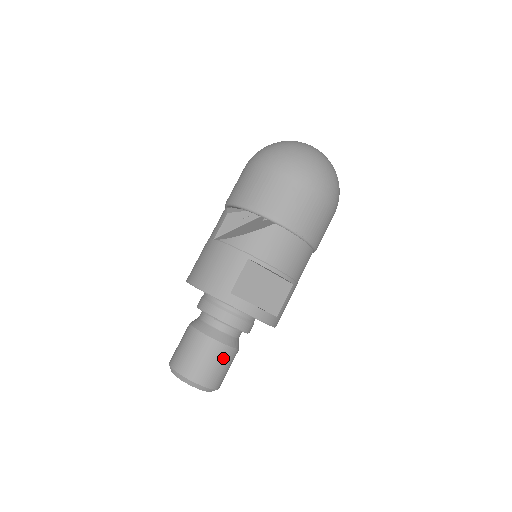
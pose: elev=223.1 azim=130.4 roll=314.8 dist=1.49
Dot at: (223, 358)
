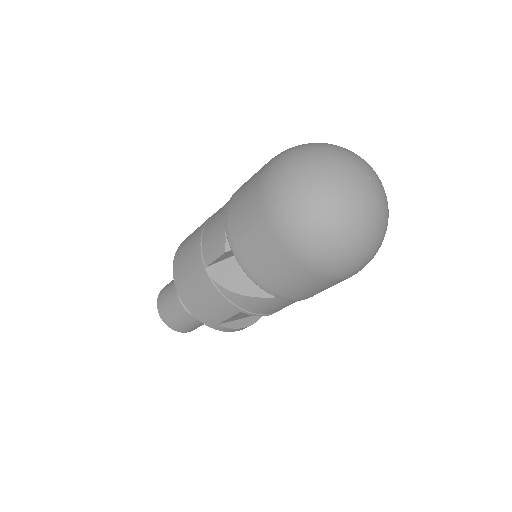
Dot at: occluded
